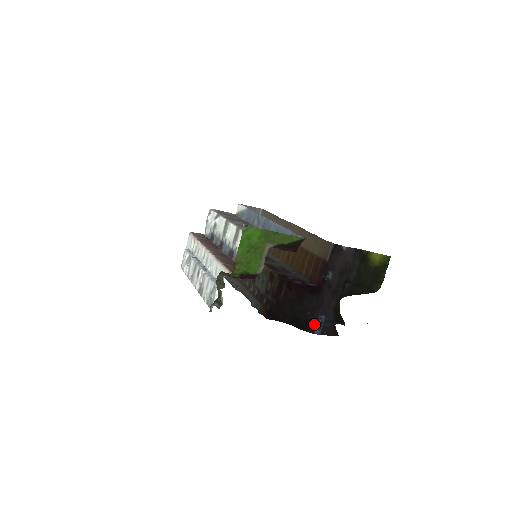
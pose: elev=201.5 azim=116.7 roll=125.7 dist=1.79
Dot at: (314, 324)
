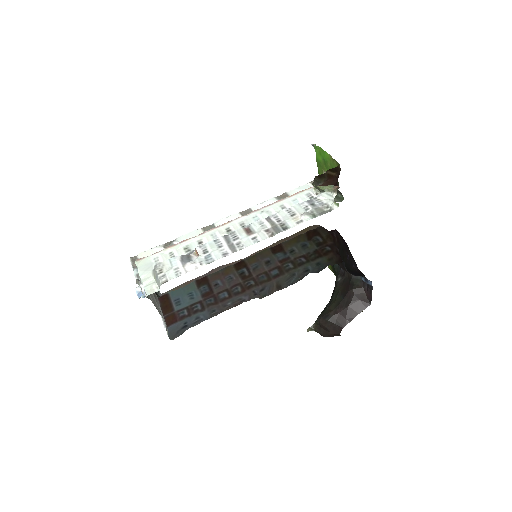
Dot at: occluded
